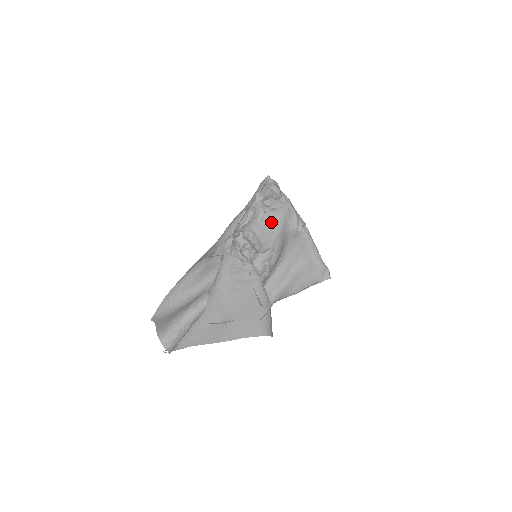
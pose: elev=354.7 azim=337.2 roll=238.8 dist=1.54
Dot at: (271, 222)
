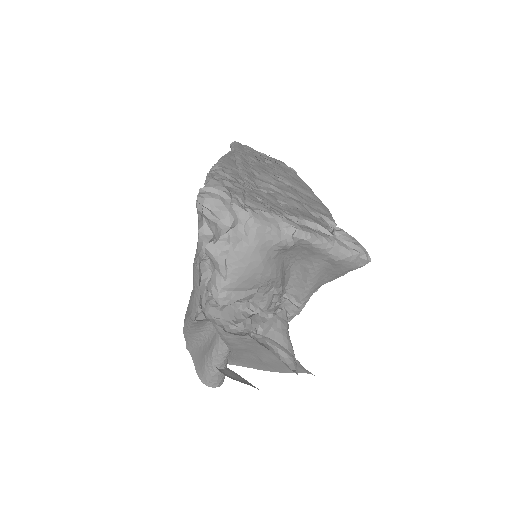
Dot at: (242, 266)
